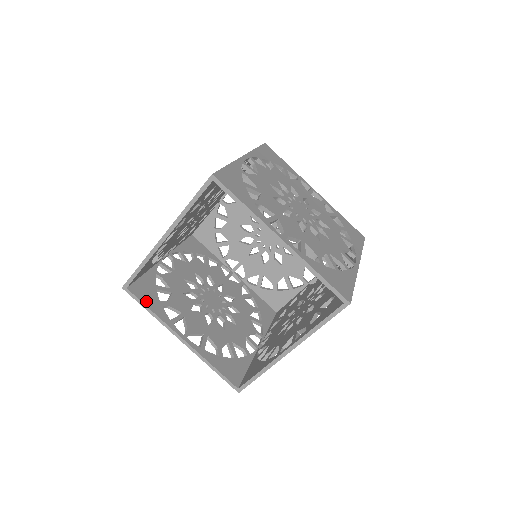
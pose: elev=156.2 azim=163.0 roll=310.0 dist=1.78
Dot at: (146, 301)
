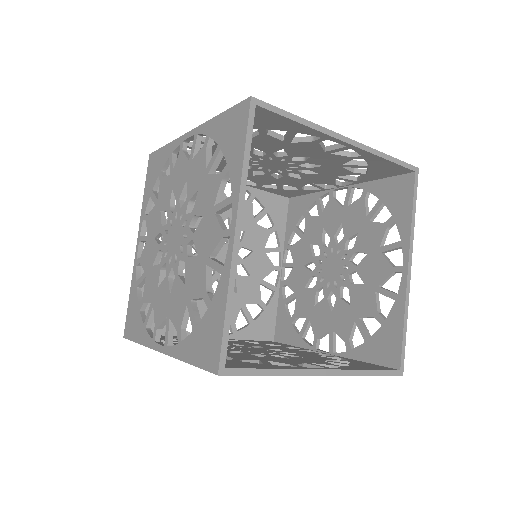
Dot at: occluded
